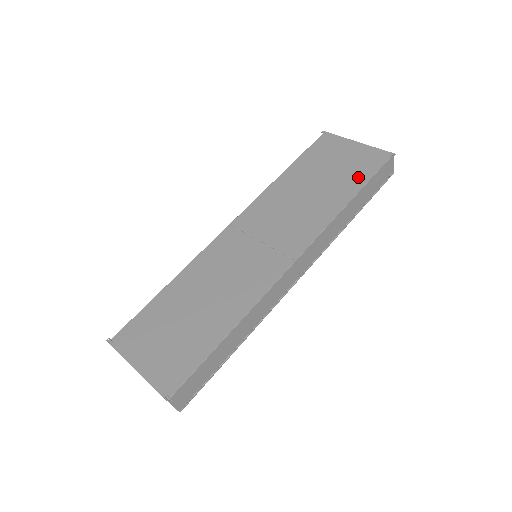
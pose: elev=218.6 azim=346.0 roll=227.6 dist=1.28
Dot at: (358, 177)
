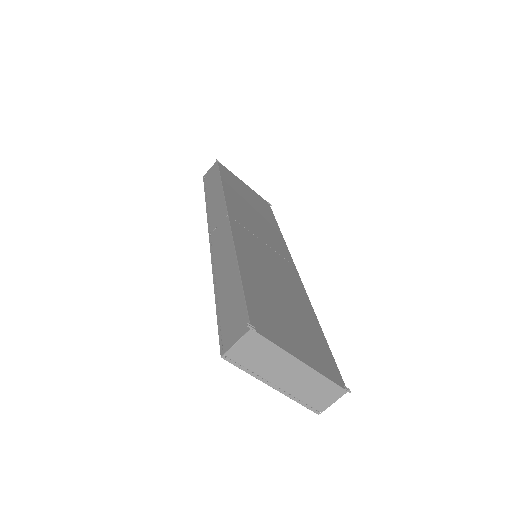
Dot at: (268, 212)
